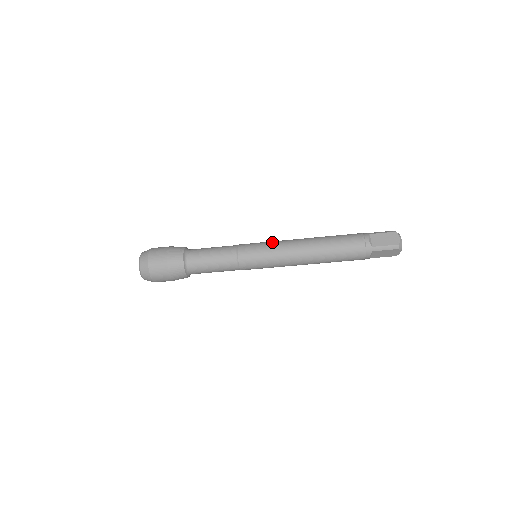
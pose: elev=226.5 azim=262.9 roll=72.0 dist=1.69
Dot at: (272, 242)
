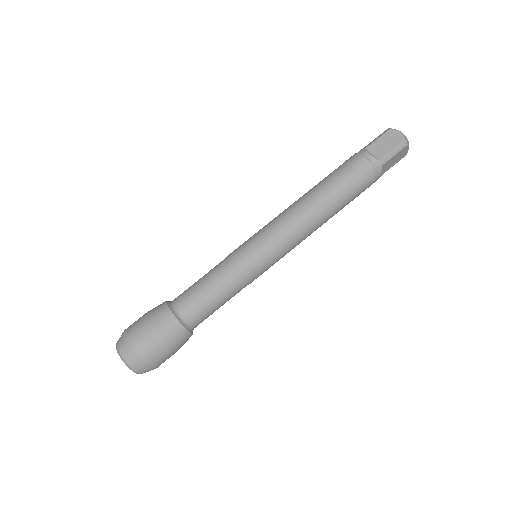
Dot at: (265, 227)
